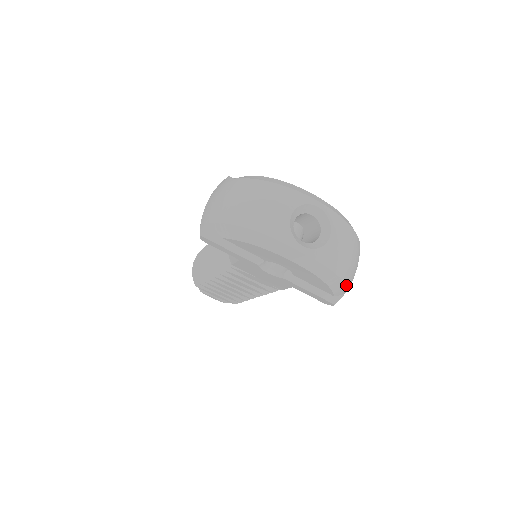
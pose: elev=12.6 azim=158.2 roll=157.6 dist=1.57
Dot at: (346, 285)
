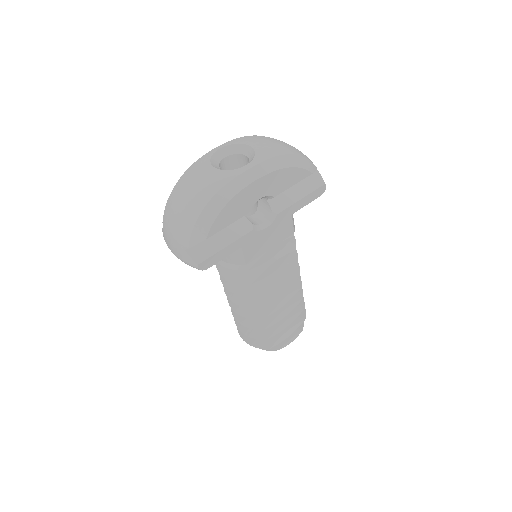
Dot at: (306, 158)
